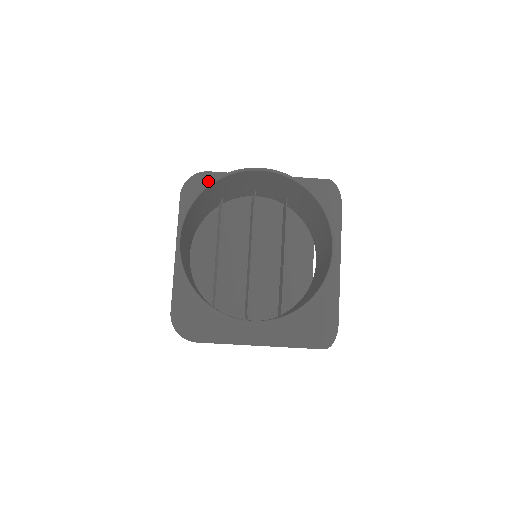
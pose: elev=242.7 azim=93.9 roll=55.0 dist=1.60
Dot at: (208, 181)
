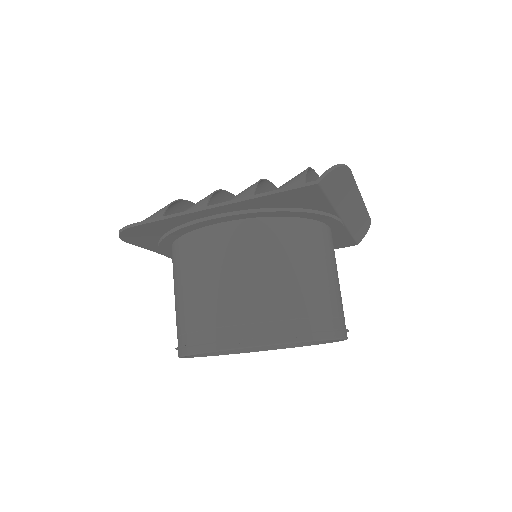
Dot at: (144, 230)
